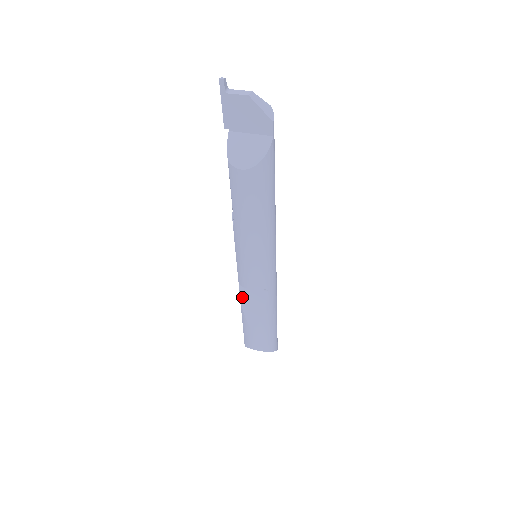
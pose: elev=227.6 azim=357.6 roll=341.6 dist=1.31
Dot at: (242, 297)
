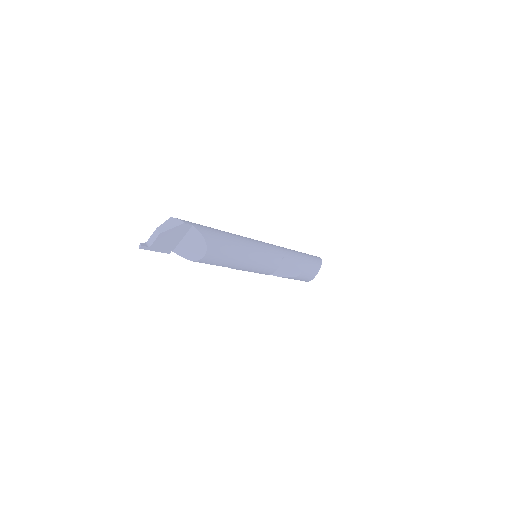
Dot at: (277, 275)
